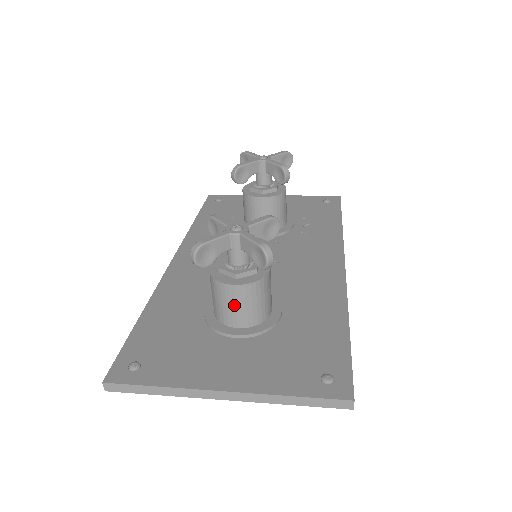
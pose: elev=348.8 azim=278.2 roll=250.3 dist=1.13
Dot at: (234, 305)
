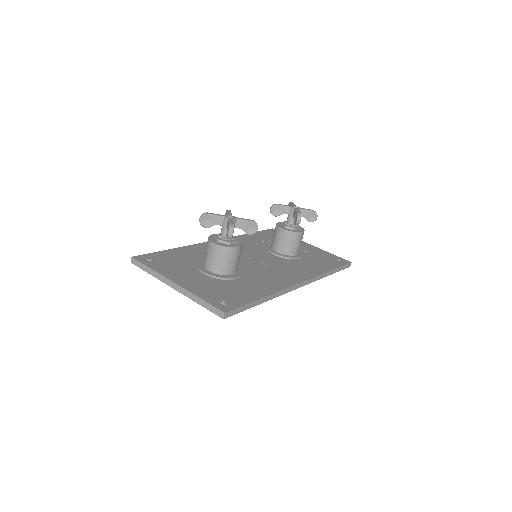
Dot at: (210, 255)
